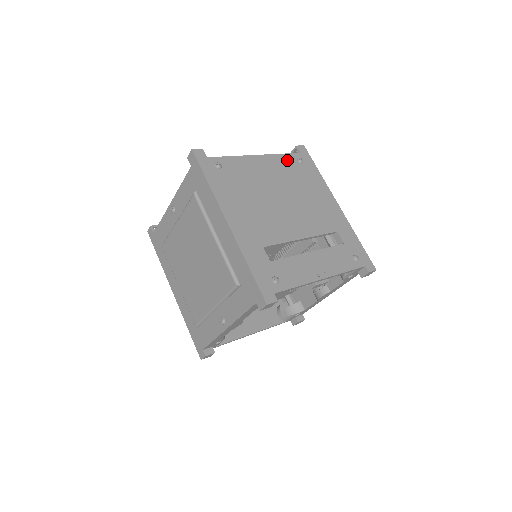
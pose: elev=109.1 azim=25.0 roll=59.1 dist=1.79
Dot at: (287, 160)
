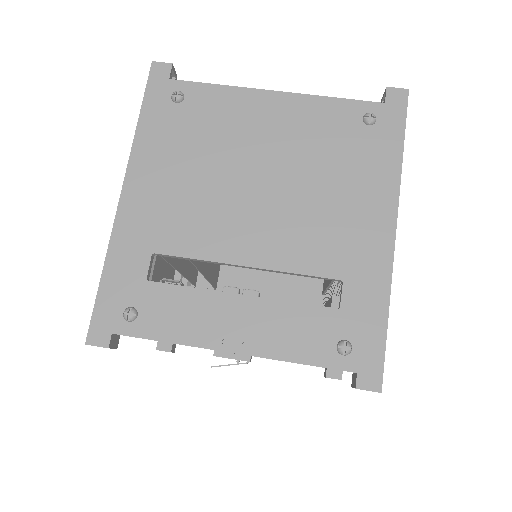
Dot at: (337, 112)
